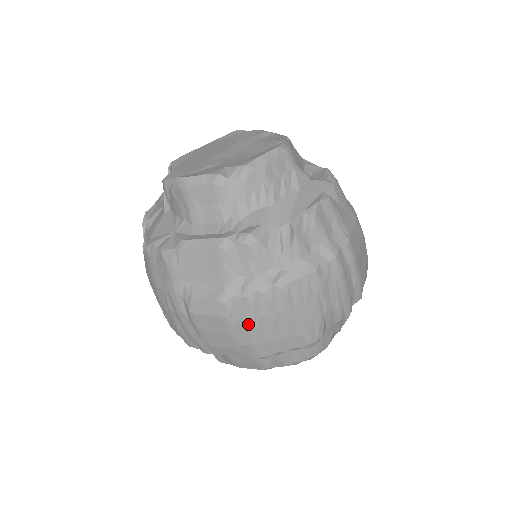
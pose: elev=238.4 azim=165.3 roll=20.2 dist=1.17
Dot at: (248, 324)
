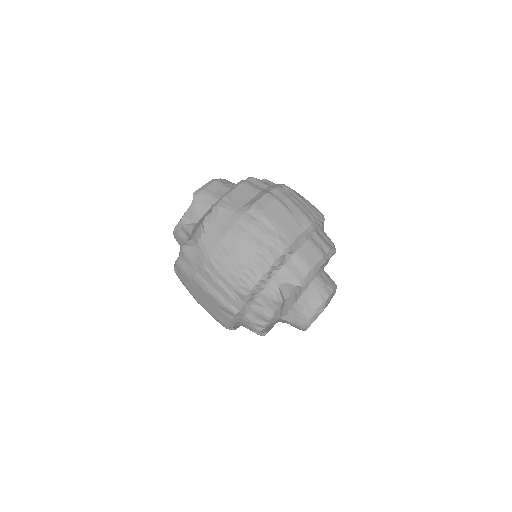
Dot at: (288, 201)
